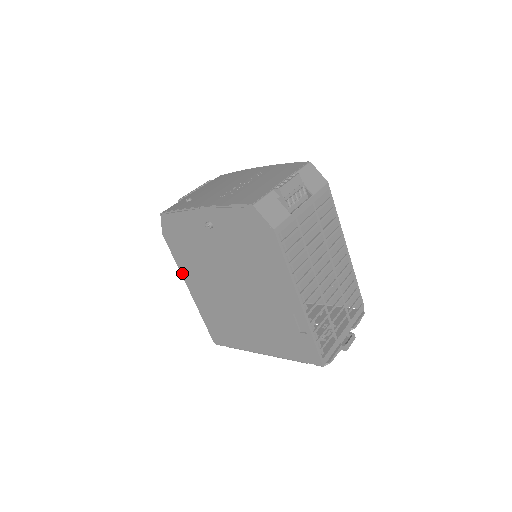
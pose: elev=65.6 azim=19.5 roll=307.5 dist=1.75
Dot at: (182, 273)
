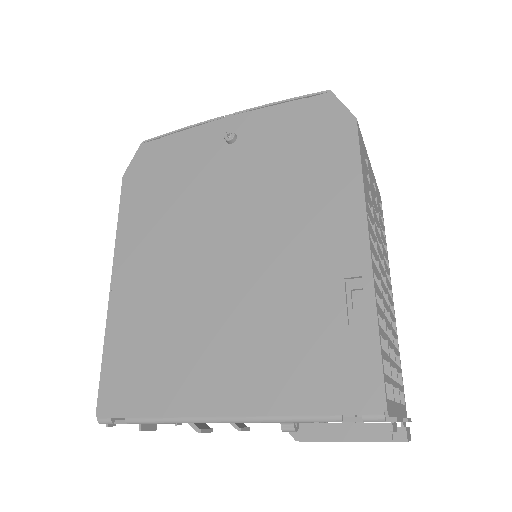
Dot at: (118, 245)
